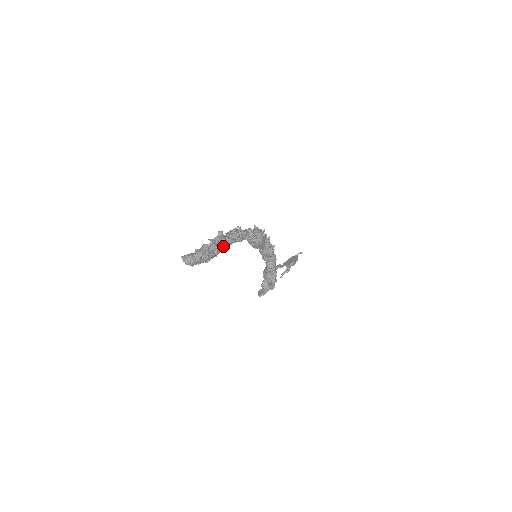
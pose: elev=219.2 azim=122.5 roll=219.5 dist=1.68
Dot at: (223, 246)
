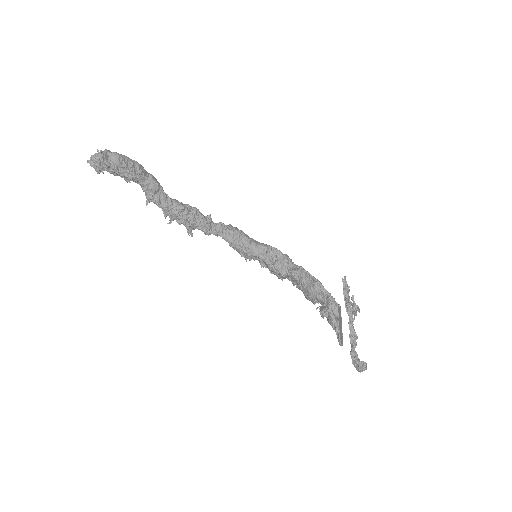
Dot at: (150, 175)
